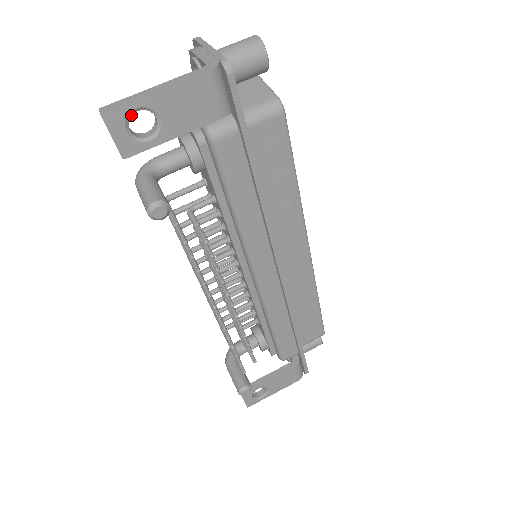
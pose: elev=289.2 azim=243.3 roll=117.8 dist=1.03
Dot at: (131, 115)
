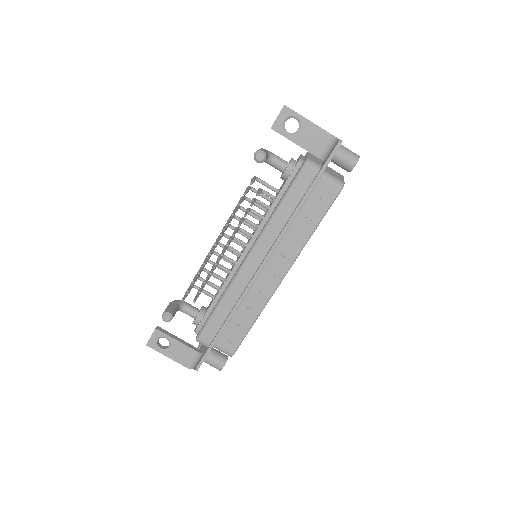
Dot at: occluded
